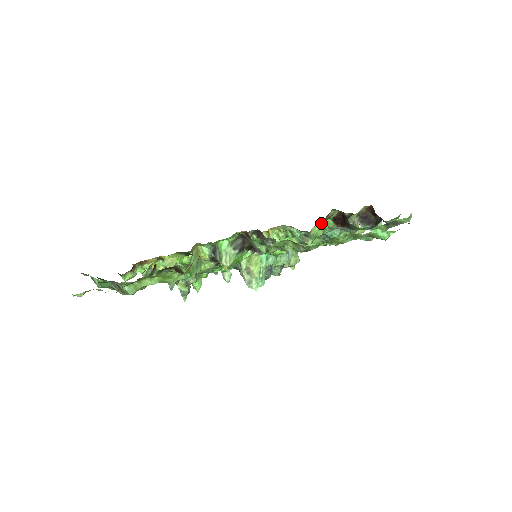
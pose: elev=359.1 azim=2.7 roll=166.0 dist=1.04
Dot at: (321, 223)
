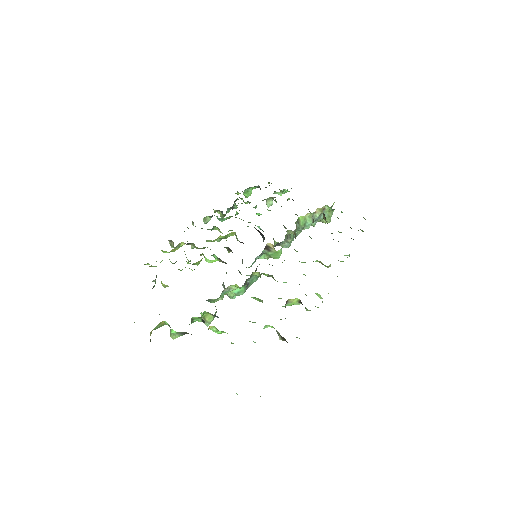
Dot at: occluded
